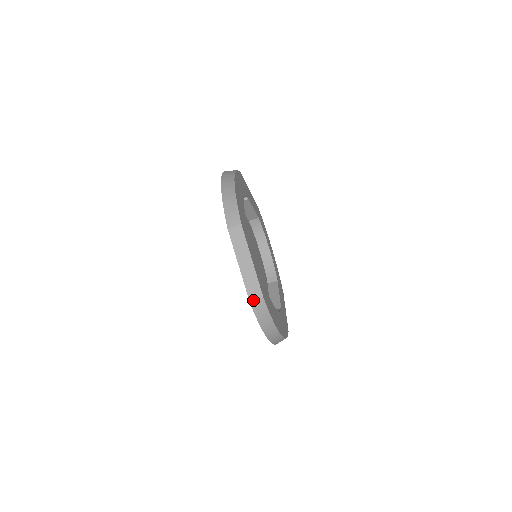
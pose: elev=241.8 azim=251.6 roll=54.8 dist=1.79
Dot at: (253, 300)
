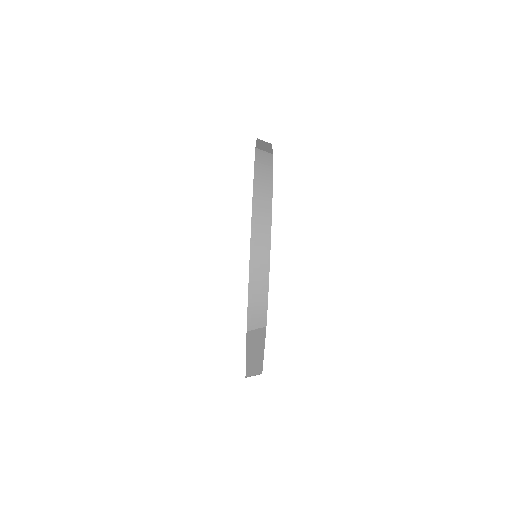
Dot at: (260, 150)
